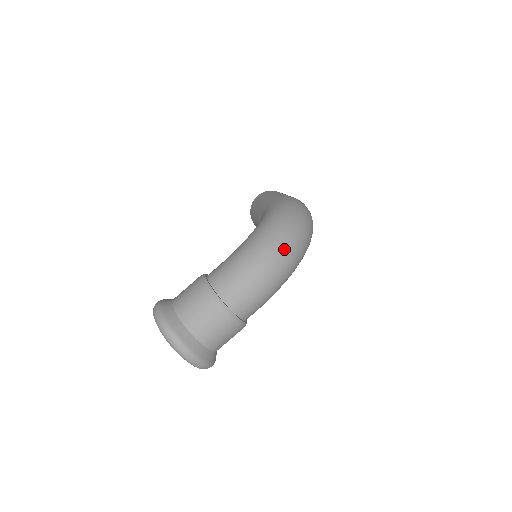
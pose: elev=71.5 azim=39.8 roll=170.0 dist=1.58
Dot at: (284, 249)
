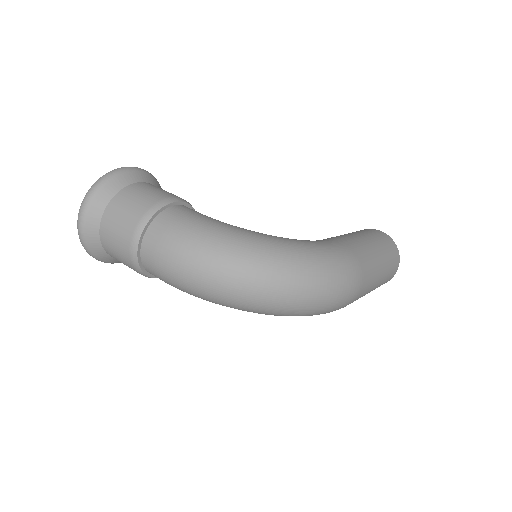
Dot at: (238, 281)
